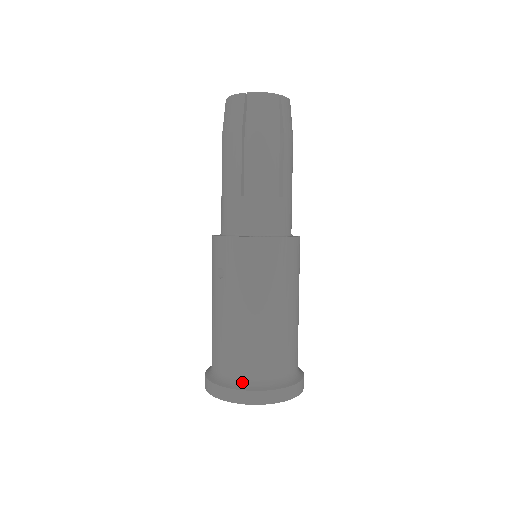
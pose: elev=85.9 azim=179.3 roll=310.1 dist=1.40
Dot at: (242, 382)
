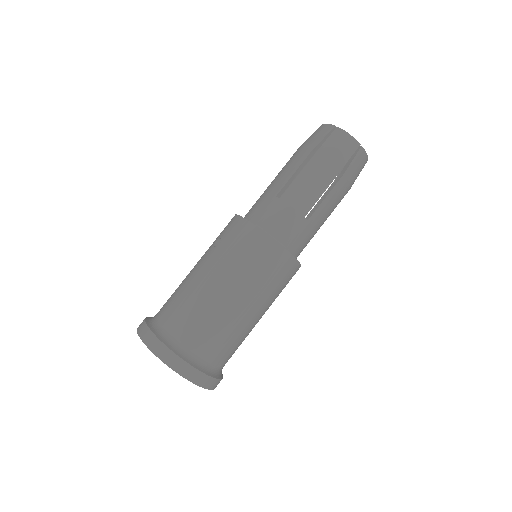
Dot at: (166, 336)
